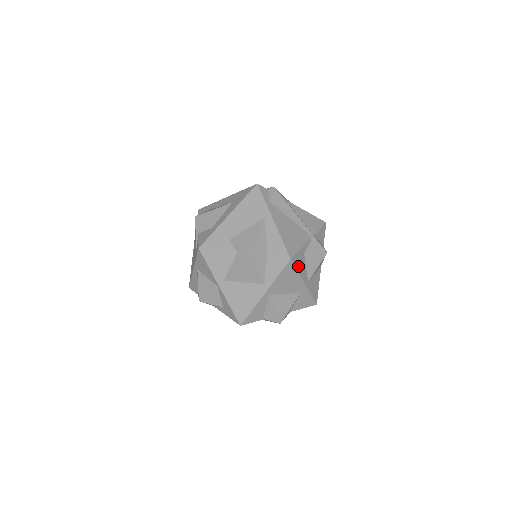
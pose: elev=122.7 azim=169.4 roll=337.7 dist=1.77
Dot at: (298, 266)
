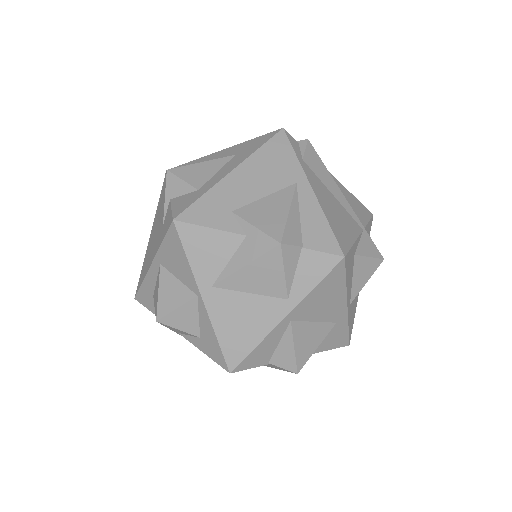
Dot at: (347, 273)
